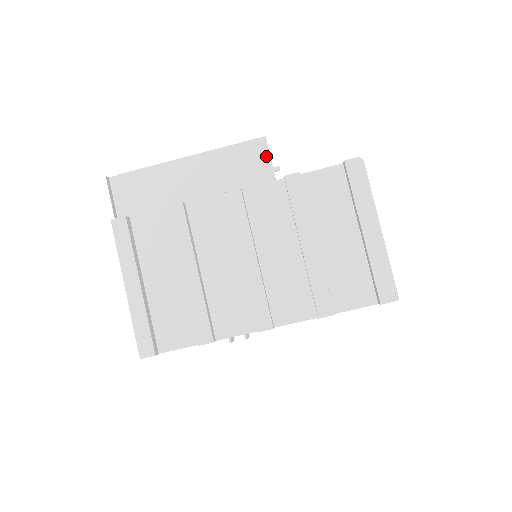
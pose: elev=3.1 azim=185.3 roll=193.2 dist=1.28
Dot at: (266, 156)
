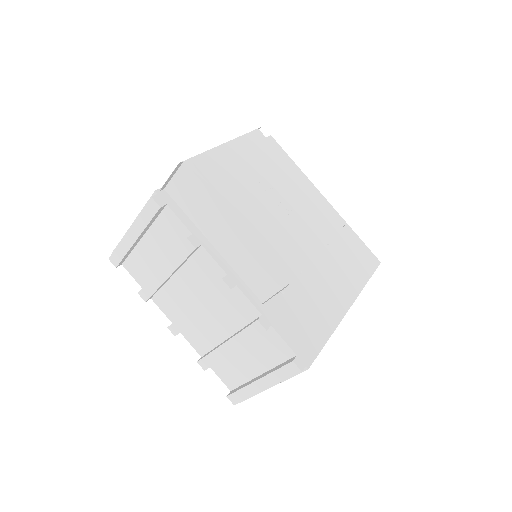
Dot at: (276, 289)
